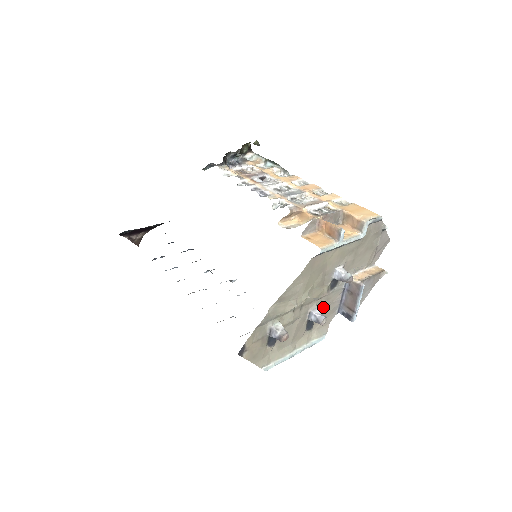
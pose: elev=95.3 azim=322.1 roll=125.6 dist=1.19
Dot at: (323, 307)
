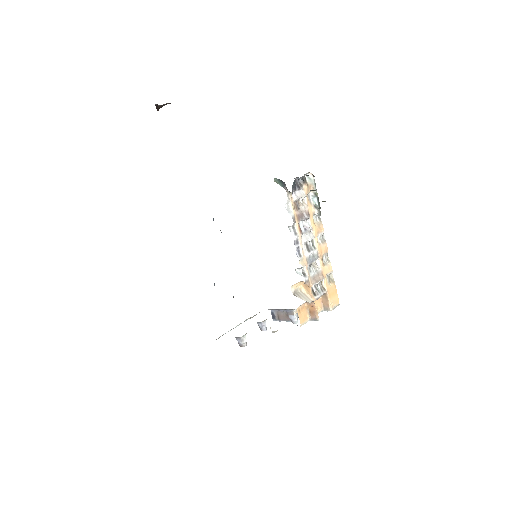
Dot at: occluded
